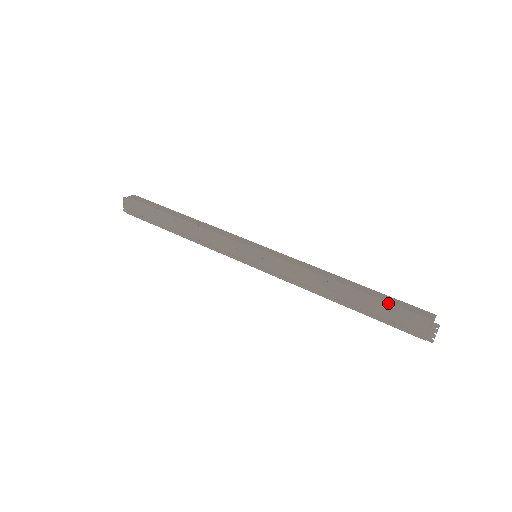
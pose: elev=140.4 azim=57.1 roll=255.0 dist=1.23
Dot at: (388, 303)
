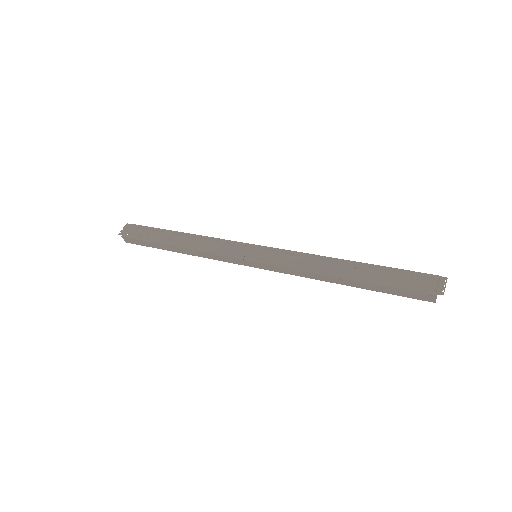
Dot at: (394, 268)
